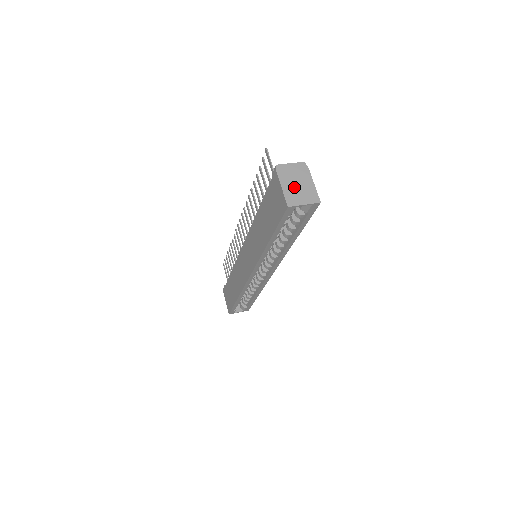
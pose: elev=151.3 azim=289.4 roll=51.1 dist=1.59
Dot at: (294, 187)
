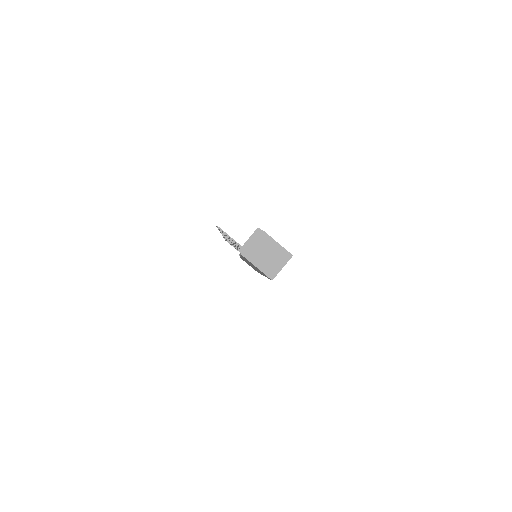
Dot at: (265, 259)
